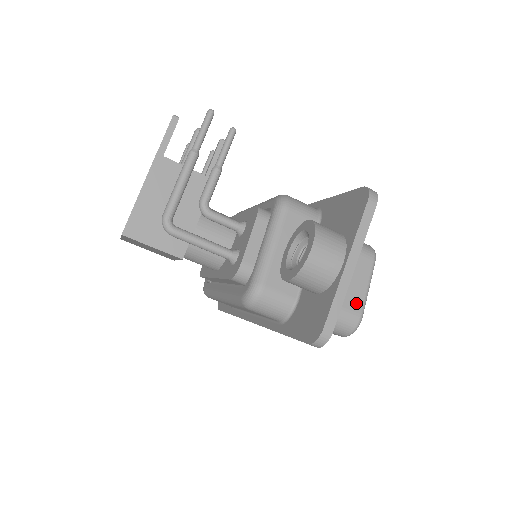
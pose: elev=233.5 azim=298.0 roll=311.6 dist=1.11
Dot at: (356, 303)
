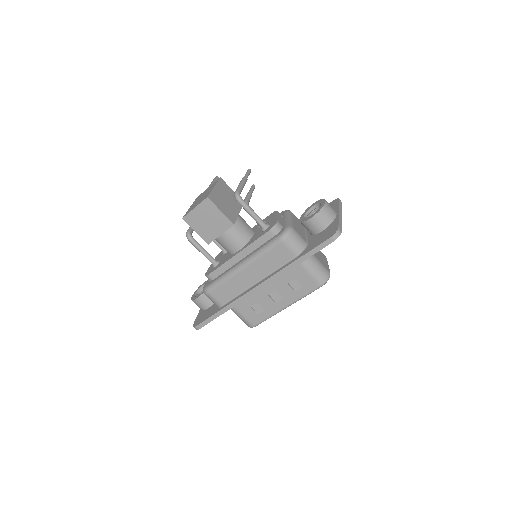
Dot at: (326, 266)
